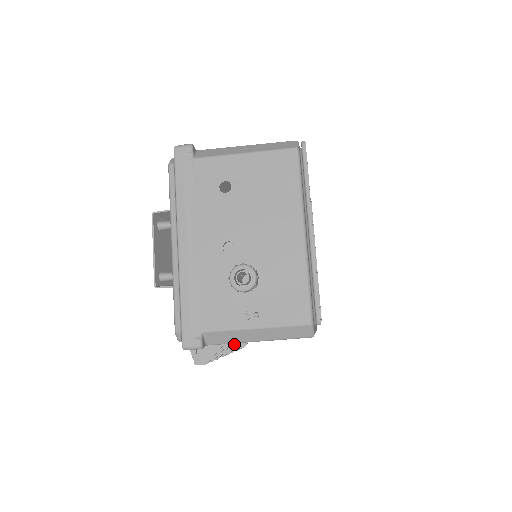
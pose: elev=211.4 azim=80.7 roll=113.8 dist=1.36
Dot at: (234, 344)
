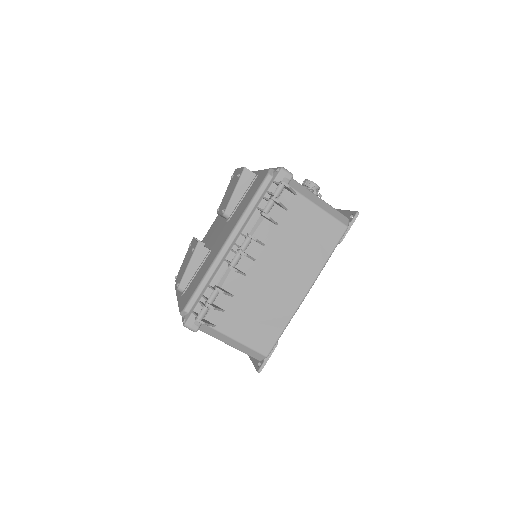
Dot at: (263, 243)
